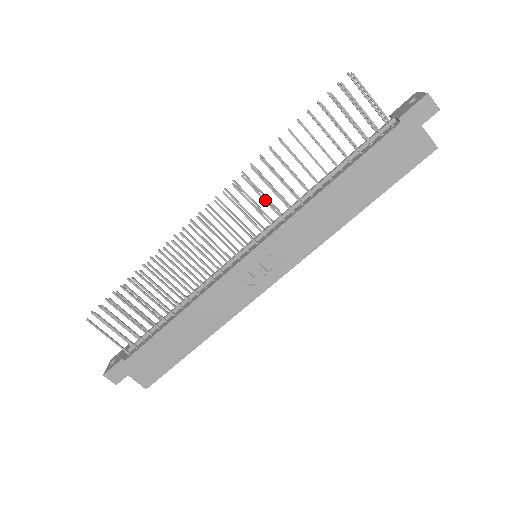
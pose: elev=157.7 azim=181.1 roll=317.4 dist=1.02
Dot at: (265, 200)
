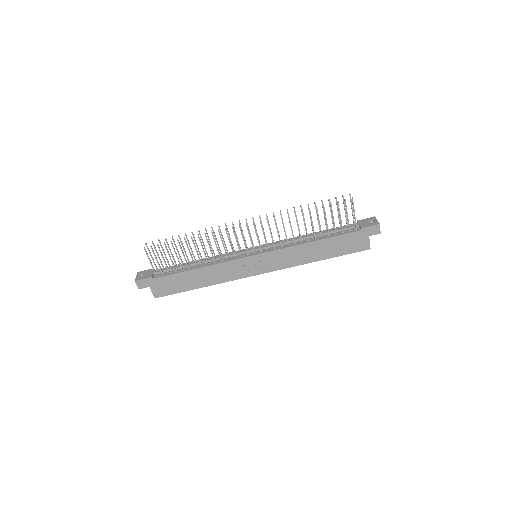
Dot at: (278, 233)
